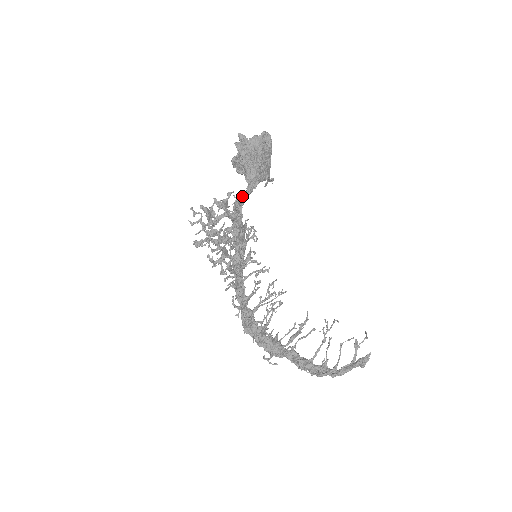
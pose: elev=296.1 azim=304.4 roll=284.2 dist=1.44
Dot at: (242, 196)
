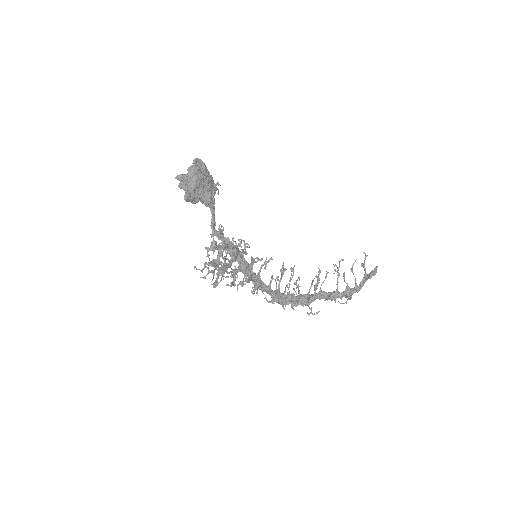
Dot at: (211, 219)
